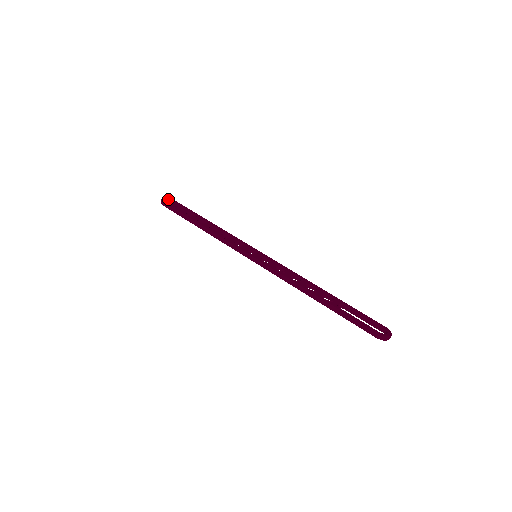
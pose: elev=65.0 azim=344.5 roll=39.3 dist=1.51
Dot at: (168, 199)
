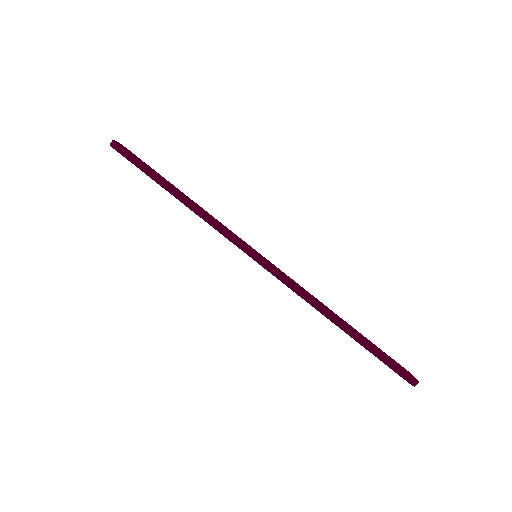
Dot at: occluded
